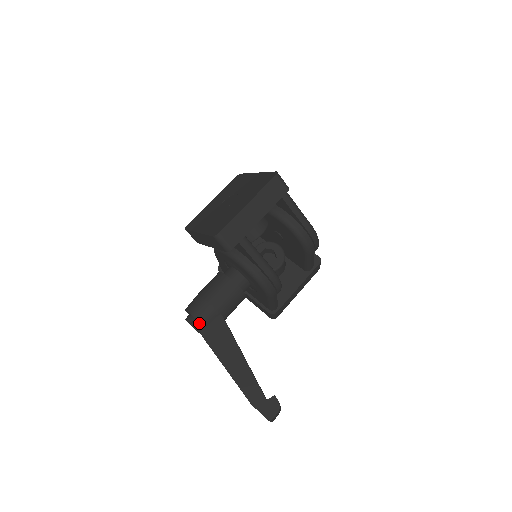
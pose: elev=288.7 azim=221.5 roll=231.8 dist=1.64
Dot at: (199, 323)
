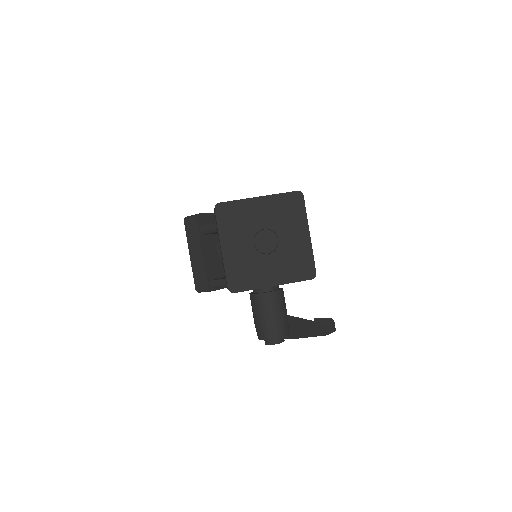
Dot at: occluded
